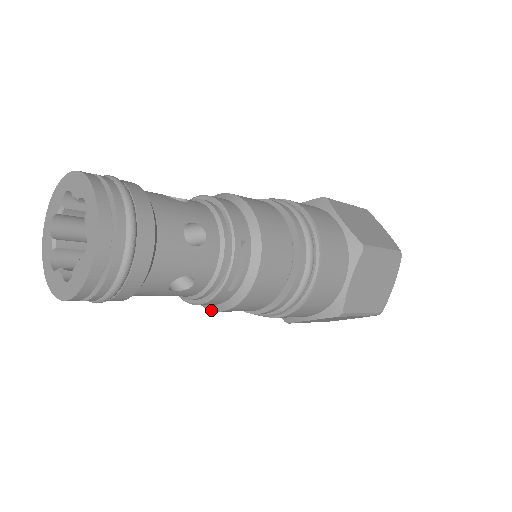
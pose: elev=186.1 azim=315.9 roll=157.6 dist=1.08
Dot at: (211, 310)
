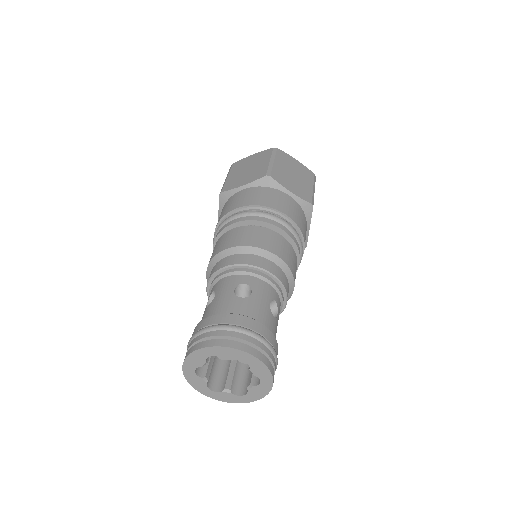
Dot at: occluded
